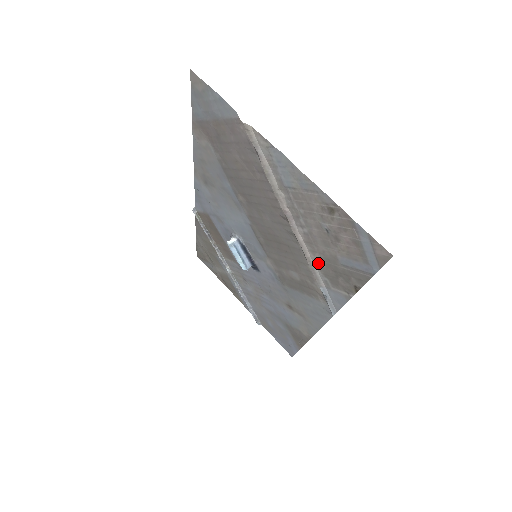
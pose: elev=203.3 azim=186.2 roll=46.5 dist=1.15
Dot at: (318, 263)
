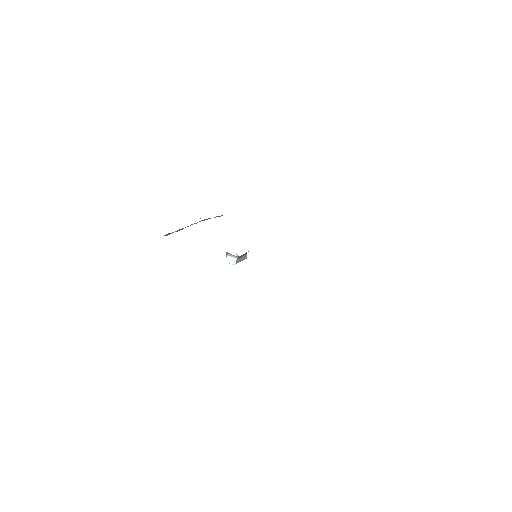
Dot at: occluded
